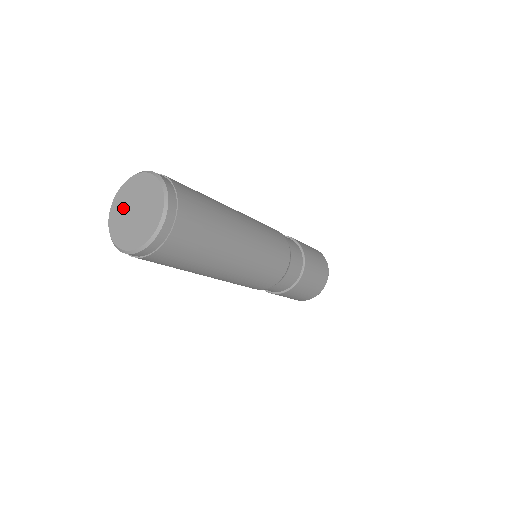
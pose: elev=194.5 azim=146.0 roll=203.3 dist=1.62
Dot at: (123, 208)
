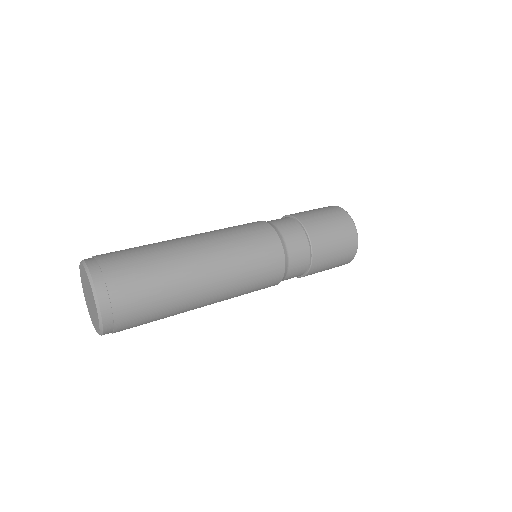
Dot at: (85, 292)
